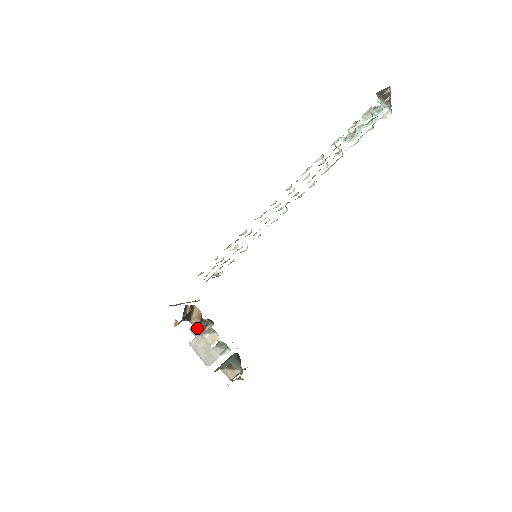
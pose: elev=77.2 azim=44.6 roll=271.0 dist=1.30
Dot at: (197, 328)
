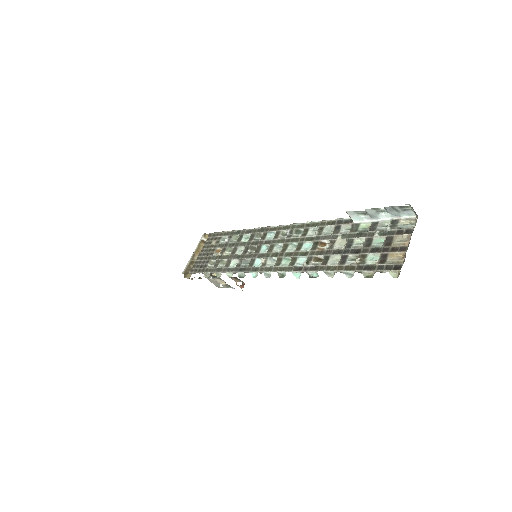
Dot at: occluded
